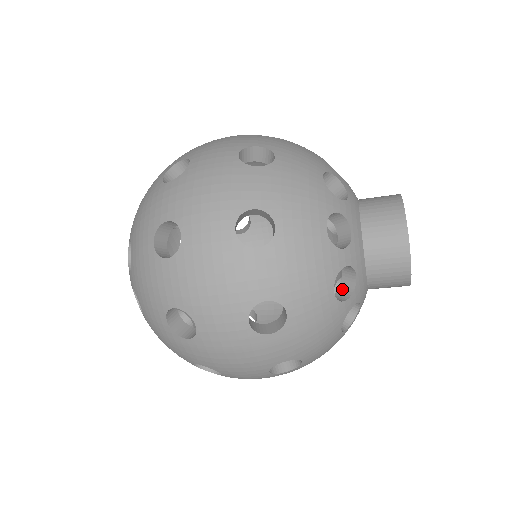
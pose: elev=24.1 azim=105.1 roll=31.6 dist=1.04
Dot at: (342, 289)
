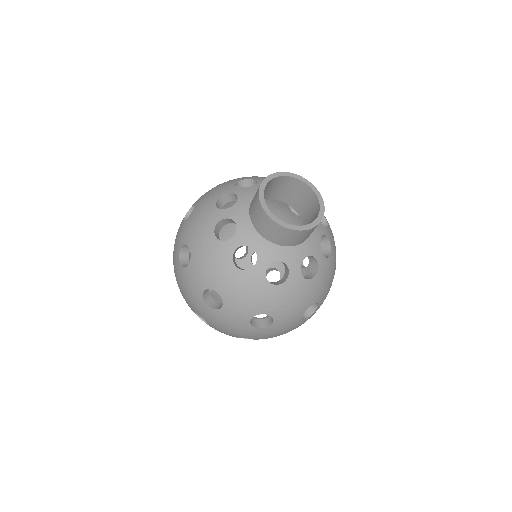
Dot at: occluded
